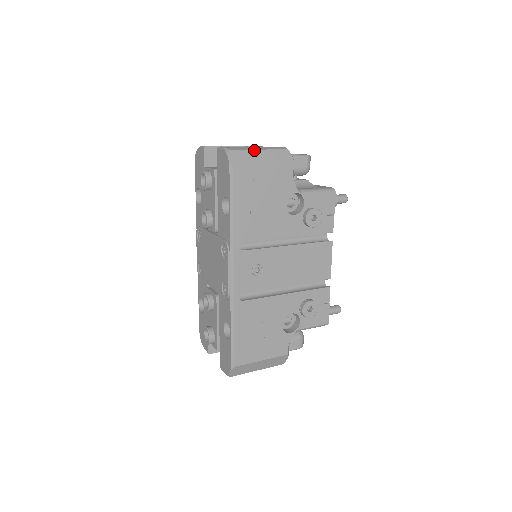
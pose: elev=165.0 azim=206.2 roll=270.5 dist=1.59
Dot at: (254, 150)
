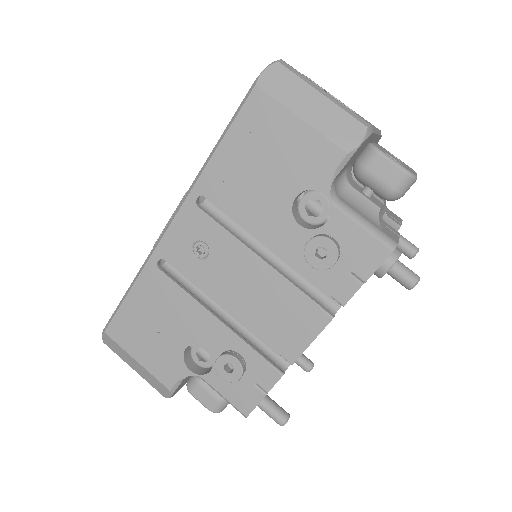
Dot at: (313, 88)
